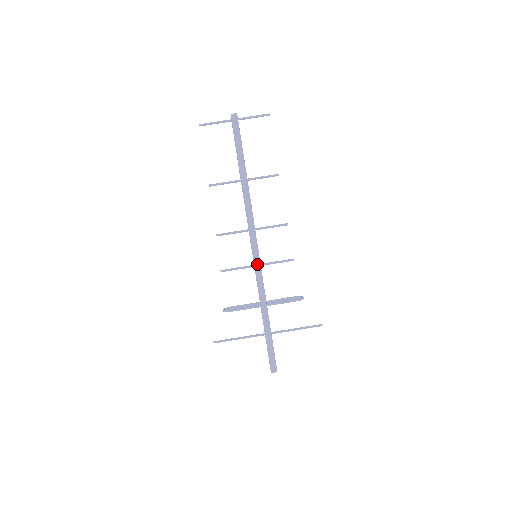
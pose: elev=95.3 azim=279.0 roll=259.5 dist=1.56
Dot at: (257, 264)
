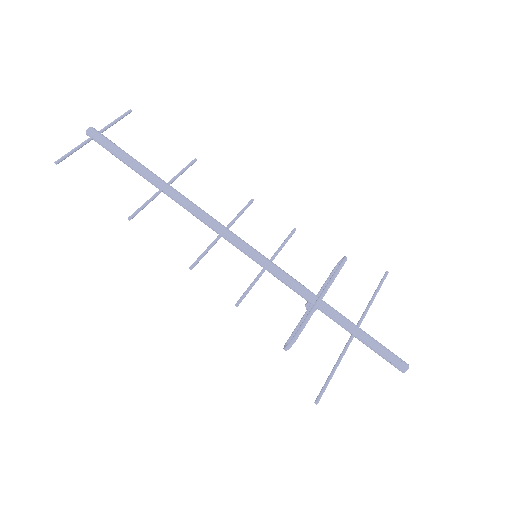
Dot at: (267, 261)
